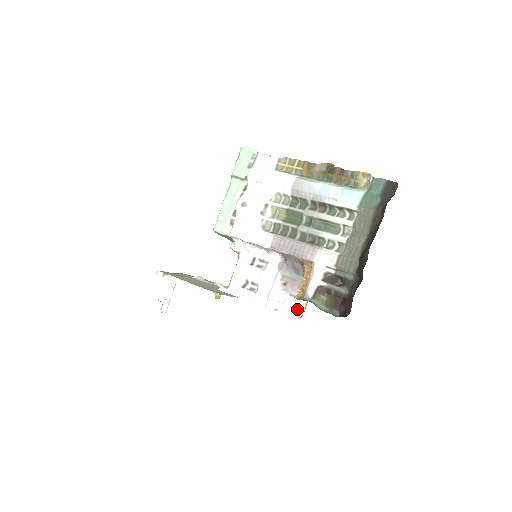
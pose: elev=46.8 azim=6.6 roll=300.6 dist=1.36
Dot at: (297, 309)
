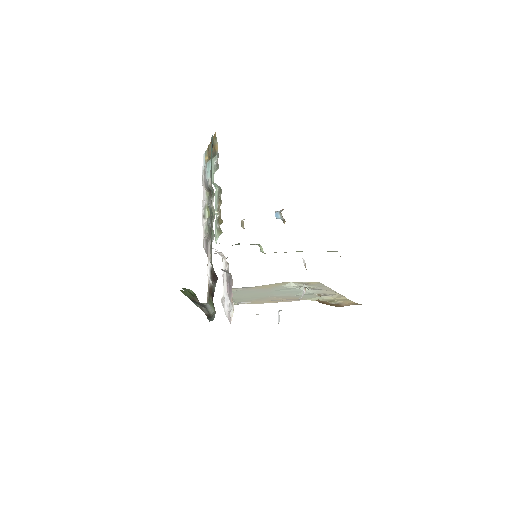
Dot at: (230, 314)
